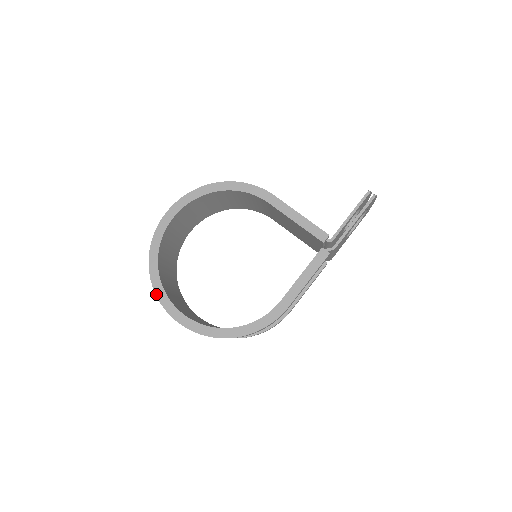
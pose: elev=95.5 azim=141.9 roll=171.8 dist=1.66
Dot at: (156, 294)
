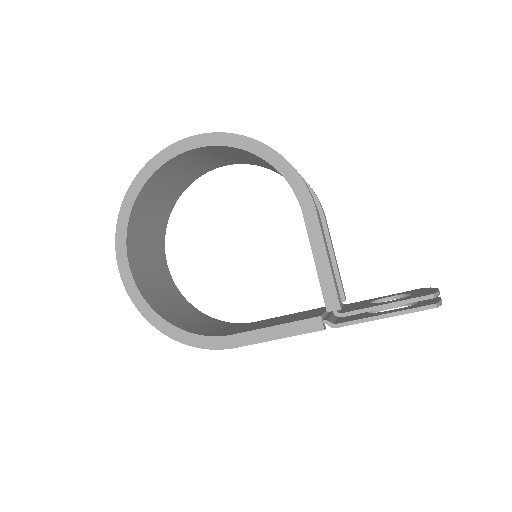
Dot at: (117, 223)
